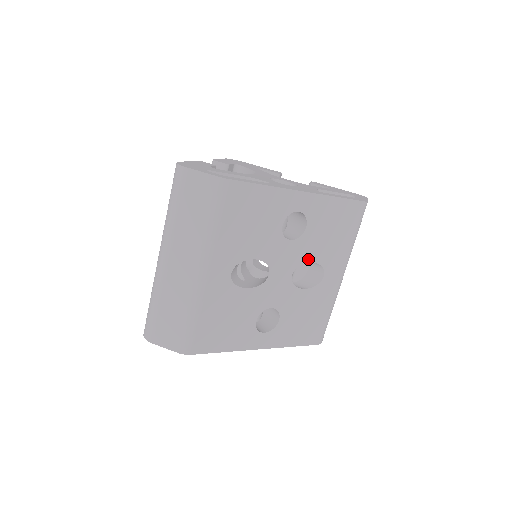
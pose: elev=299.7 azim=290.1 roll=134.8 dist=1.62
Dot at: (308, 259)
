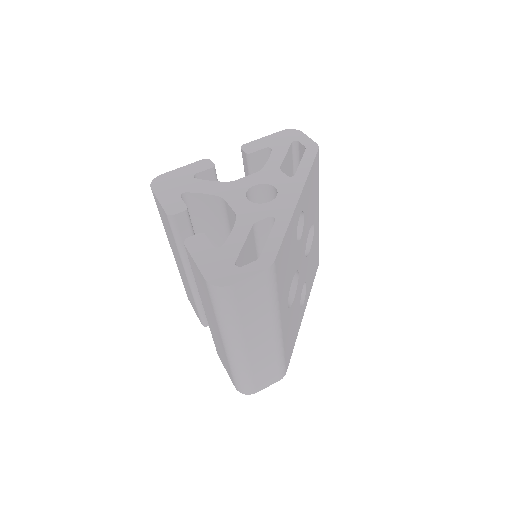
Dot at: (308, 232)
